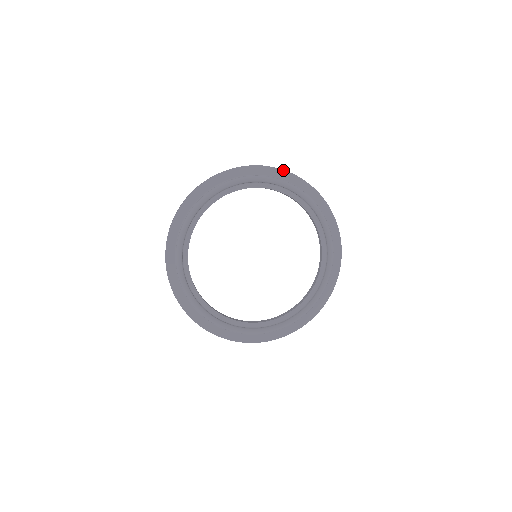
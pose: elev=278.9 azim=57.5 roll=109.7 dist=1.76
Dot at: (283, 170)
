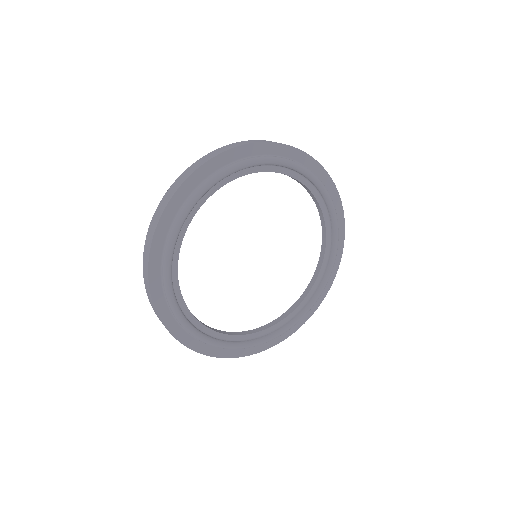
Dot at: (311, 157)
